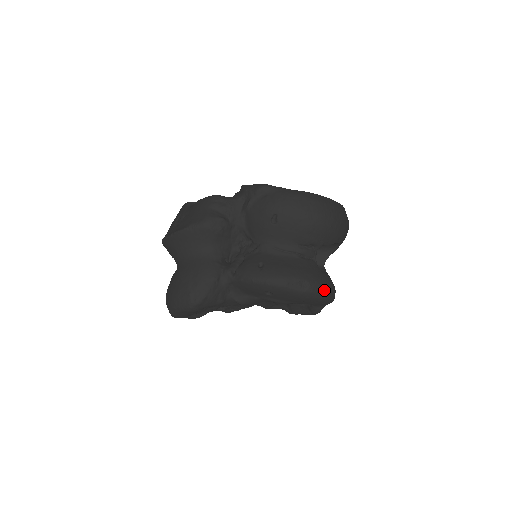
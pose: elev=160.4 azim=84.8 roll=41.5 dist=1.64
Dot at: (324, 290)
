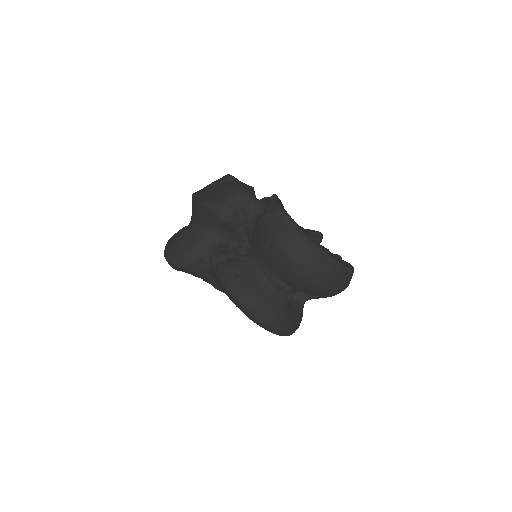
Dot at: (275, 327)
